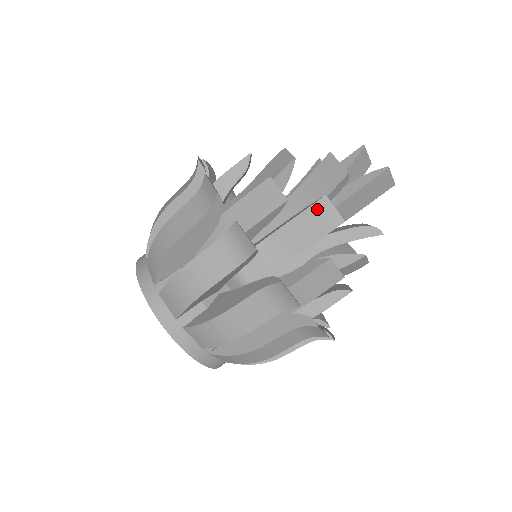
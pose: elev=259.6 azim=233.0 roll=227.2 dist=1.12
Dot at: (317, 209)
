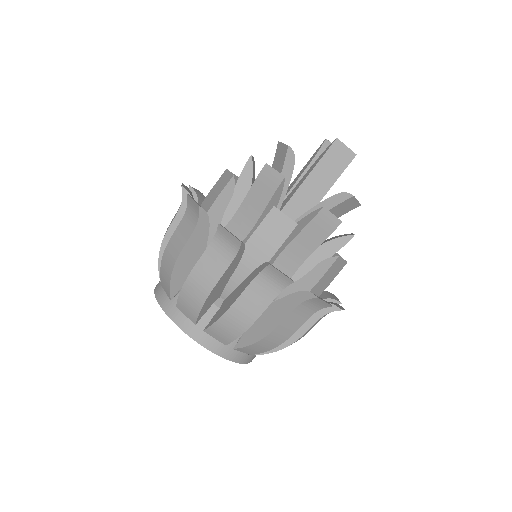
Dot at: (262, 177)
